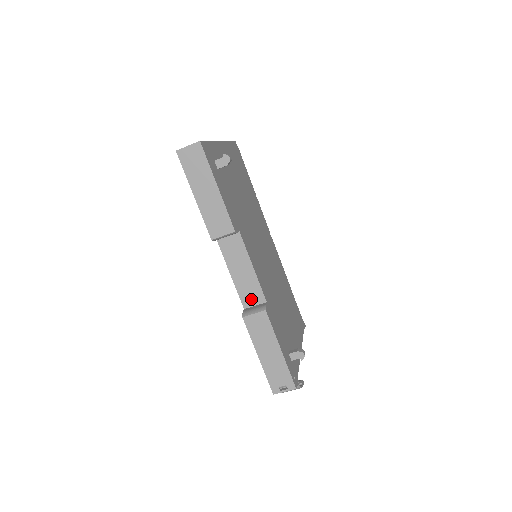
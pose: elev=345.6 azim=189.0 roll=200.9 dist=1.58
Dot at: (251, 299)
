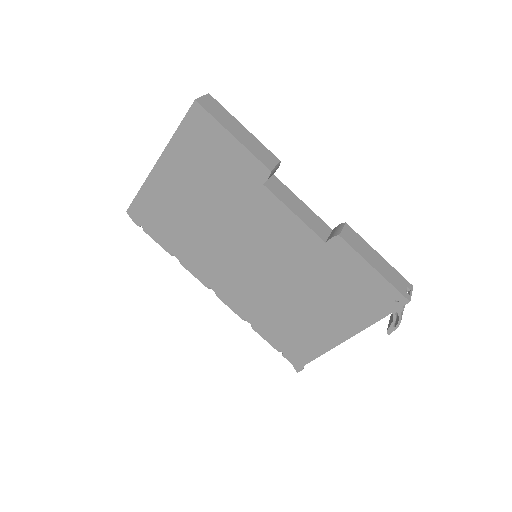
Dot at: (322, 231)
